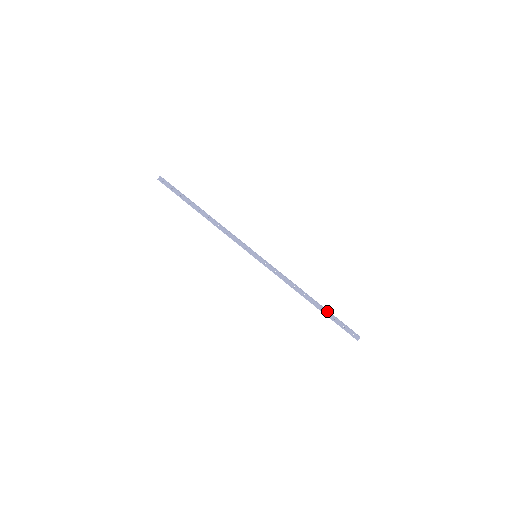
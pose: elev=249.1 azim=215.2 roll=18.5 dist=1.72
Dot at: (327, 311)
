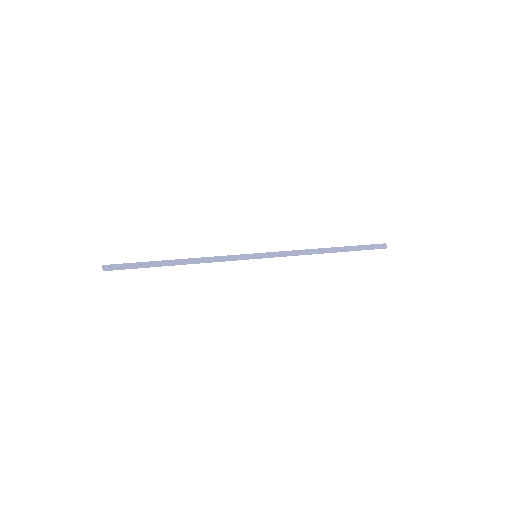
Dot at: (347, 247)
